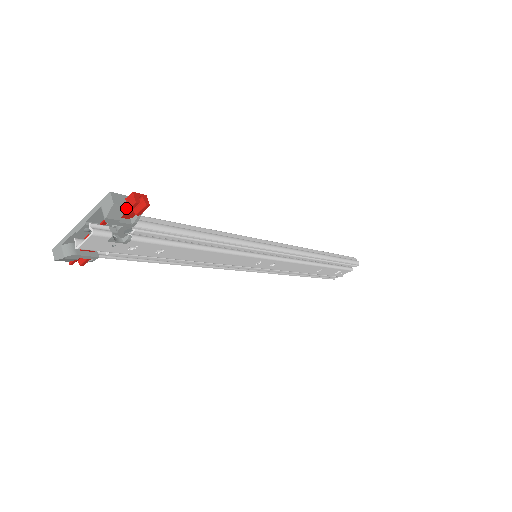
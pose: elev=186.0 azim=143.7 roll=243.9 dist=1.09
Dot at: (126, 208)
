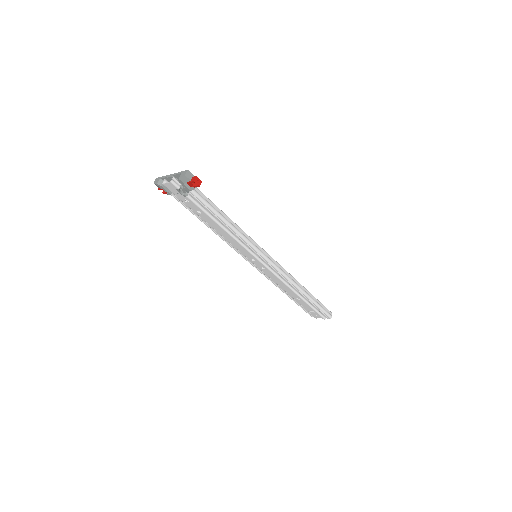
Dot at: (190, 181)
